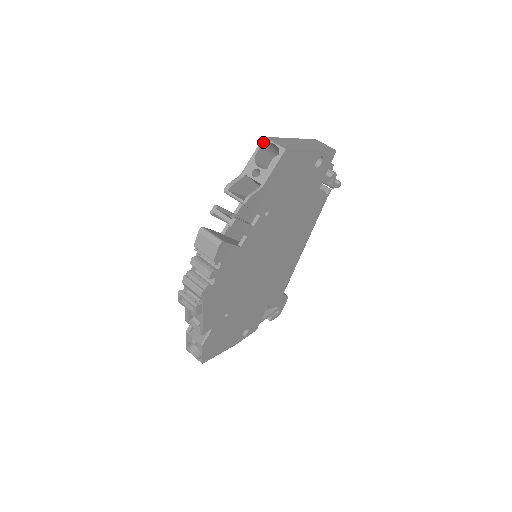
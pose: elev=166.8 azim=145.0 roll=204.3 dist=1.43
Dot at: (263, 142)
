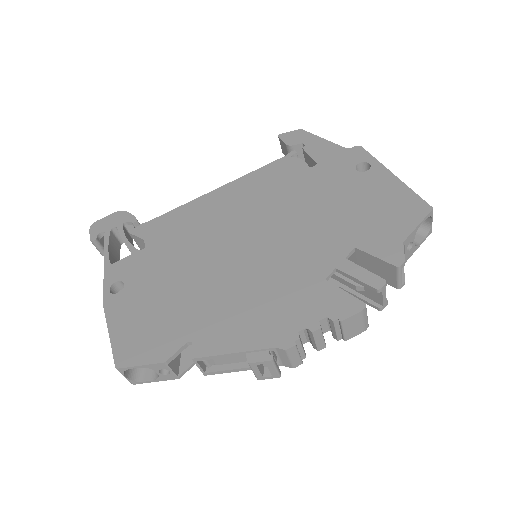
Dot at: (431, 214)
